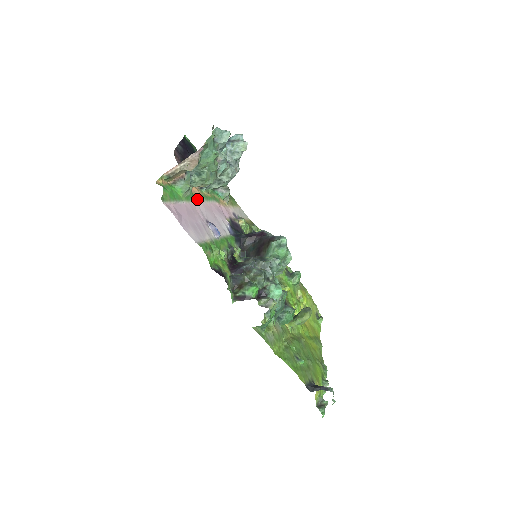
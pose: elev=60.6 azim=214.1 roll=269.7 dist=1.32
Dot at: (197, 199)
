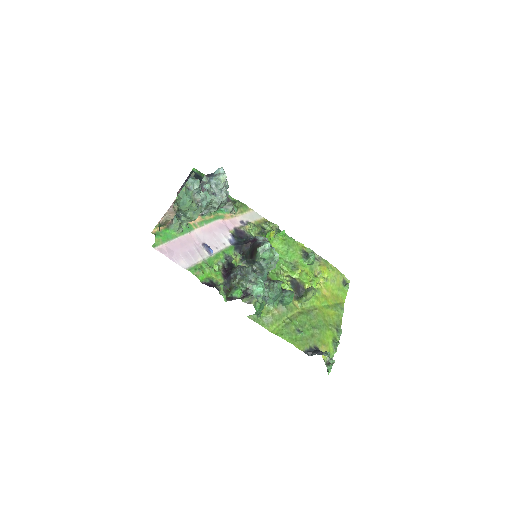
Dot at: (195, 228)
